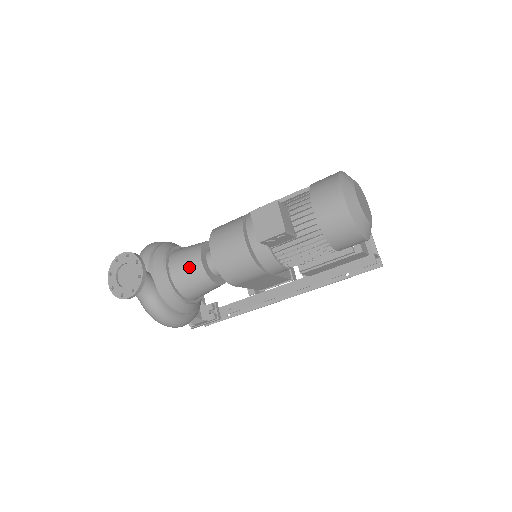
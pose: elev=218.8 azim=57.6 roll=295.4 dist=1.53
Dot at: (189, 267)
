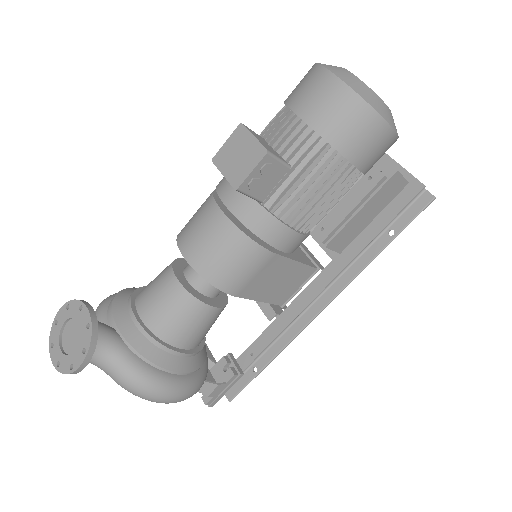
Dot at: (163, 295)
